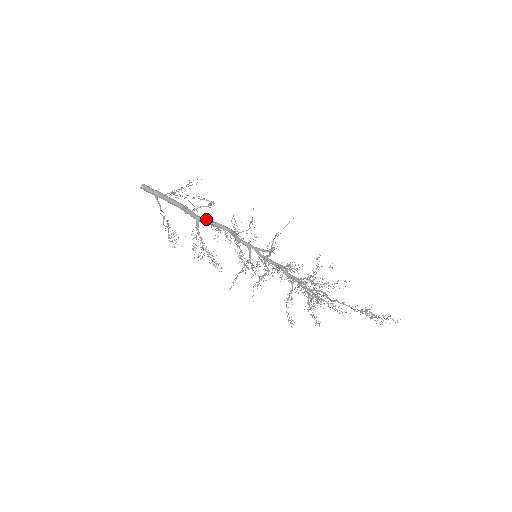
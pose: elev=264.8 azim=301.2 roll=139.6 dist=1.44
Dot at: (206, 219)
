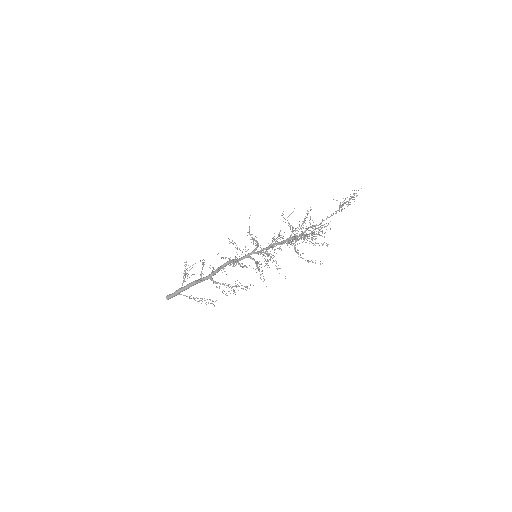
Dot at: (212, 272)
